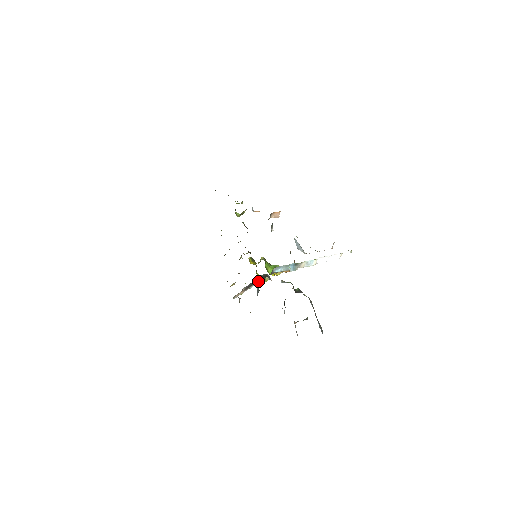
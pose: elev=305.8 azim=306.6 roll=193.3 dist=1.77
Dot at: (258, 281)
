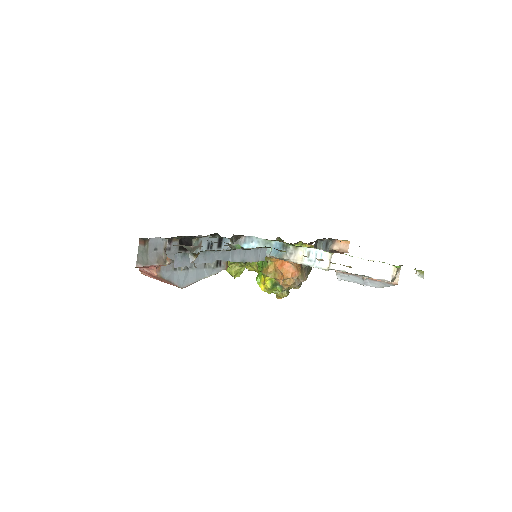
Dot at: occluded
